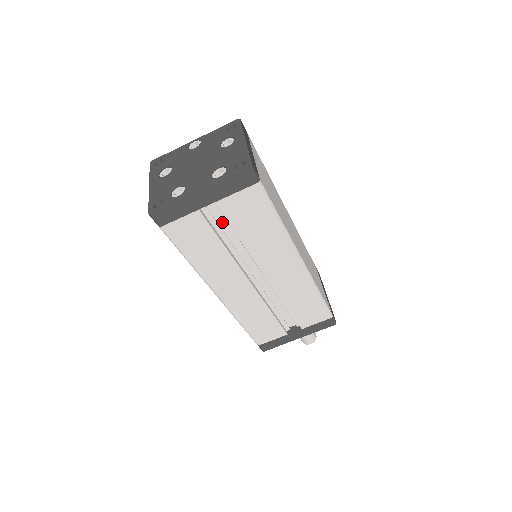
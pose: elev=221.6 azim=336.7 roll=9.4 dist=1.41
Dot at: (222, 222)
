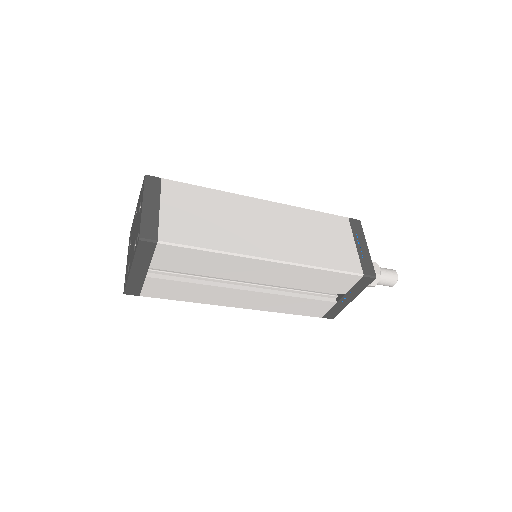
Dot at: occluded
